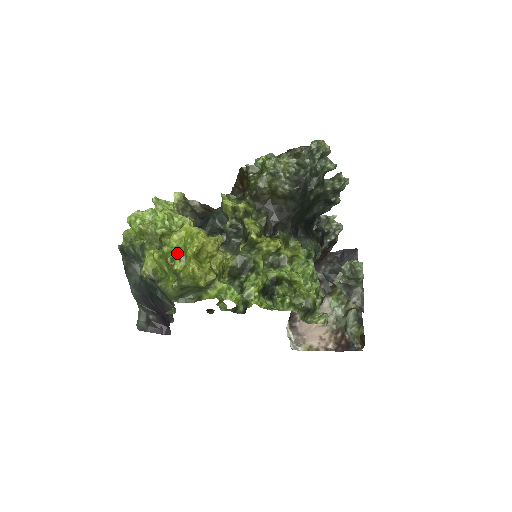
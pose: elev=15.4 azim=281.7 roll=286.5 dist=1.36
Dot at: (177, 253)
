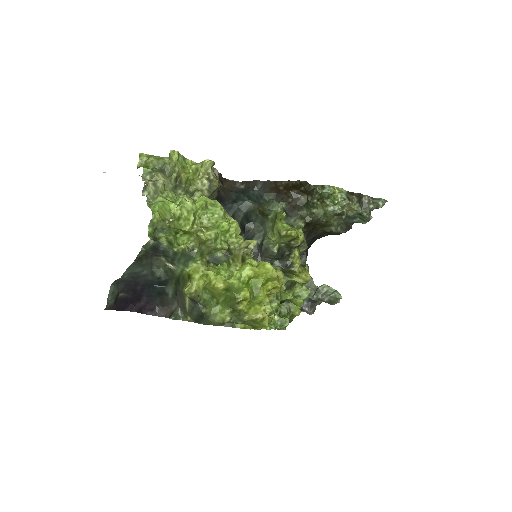
Dot at: (250, 294)
